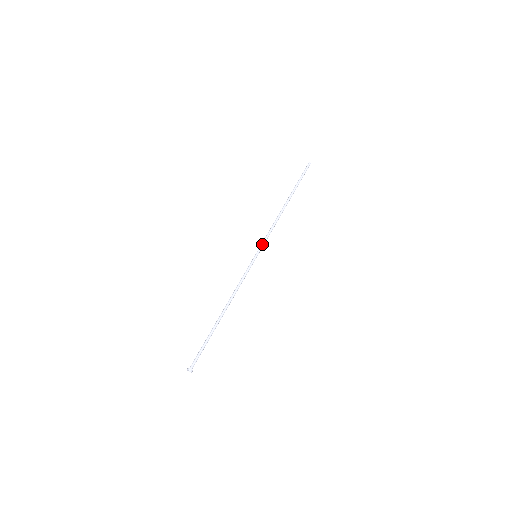
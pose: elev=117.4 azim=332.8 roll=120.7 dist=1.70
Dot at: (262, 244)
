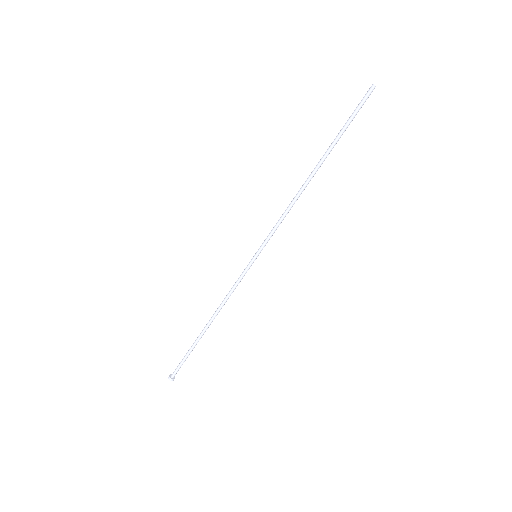
Dot at: (265, 239)
